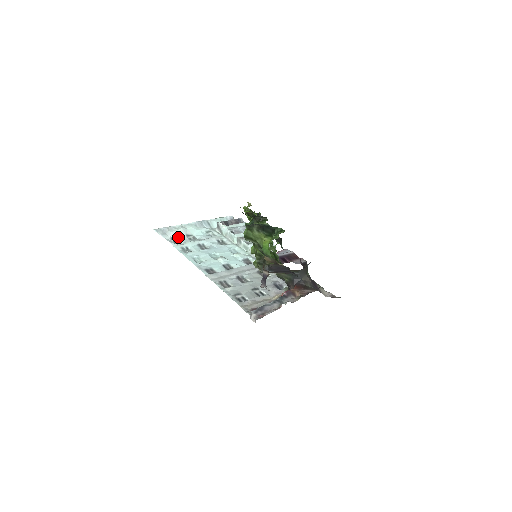
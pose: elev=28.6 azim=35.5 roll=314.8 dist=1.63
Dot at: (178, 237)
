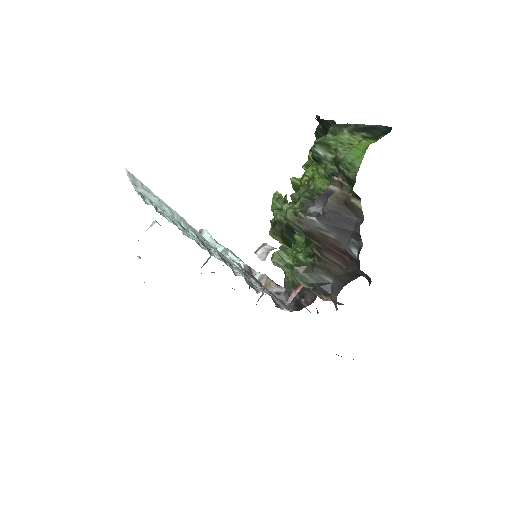
Dot at: (148, 200)
